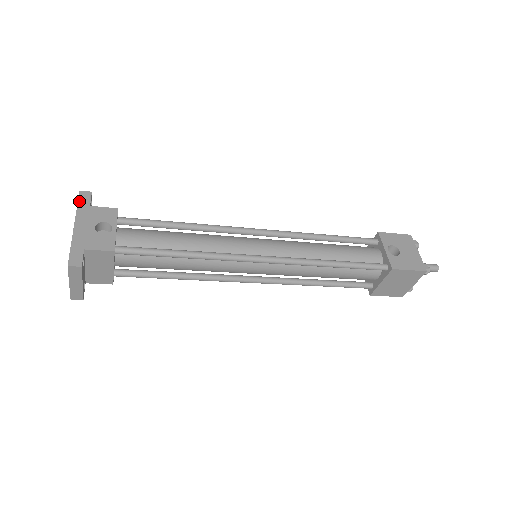
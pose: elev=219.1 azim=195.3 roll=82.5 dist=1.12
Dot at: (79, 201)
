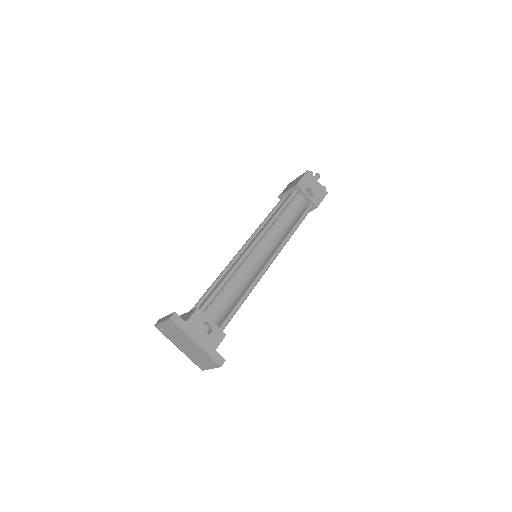
Dot at: (178, 325)
